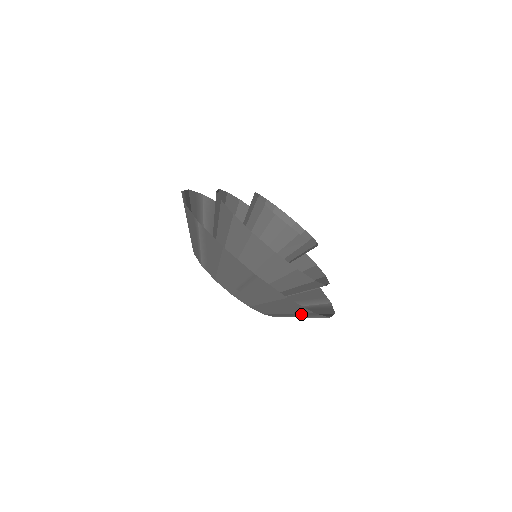
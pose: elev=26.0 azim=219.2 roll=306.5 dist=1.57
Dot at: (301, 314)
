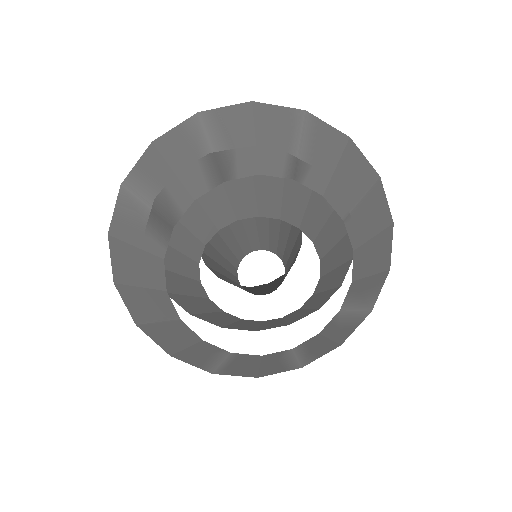
Dot at: (375, 282)
